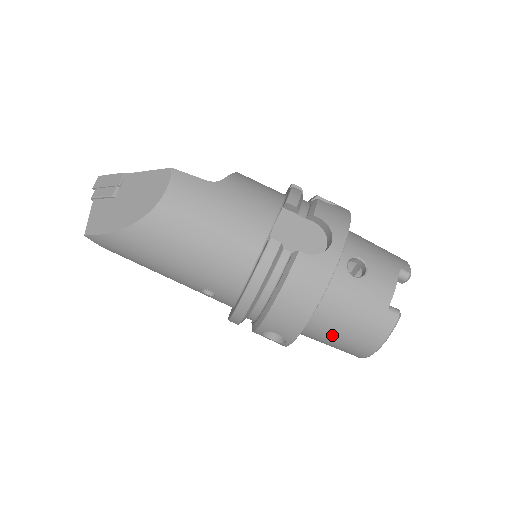
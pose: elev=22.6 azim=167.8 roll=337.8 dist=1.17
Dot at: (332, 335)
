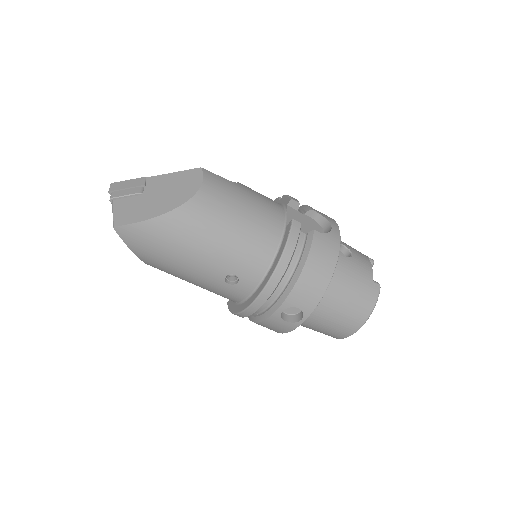
Dot at: (335, 309)
